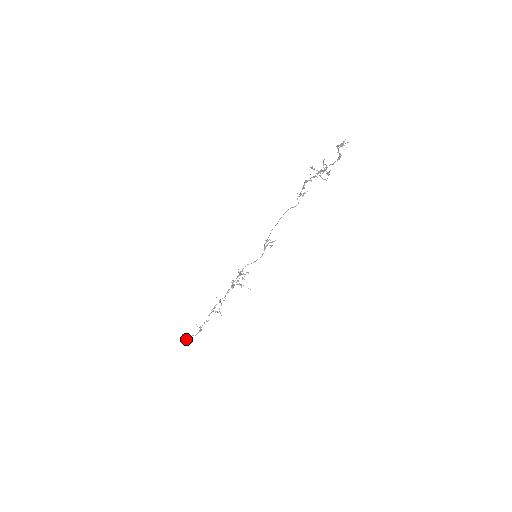
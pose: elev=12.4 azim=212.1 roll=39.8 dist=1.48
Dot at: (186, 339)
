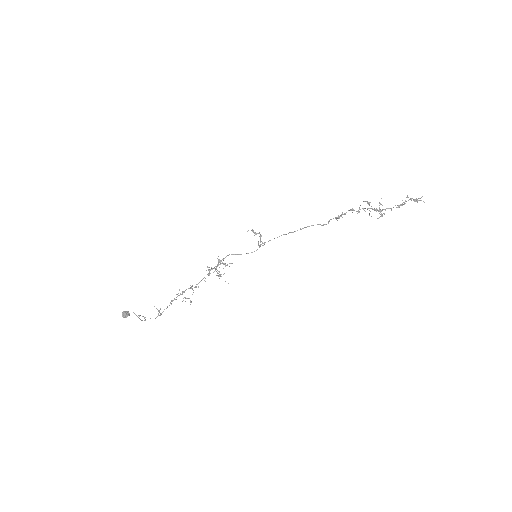
Dot at: (127, 313)
